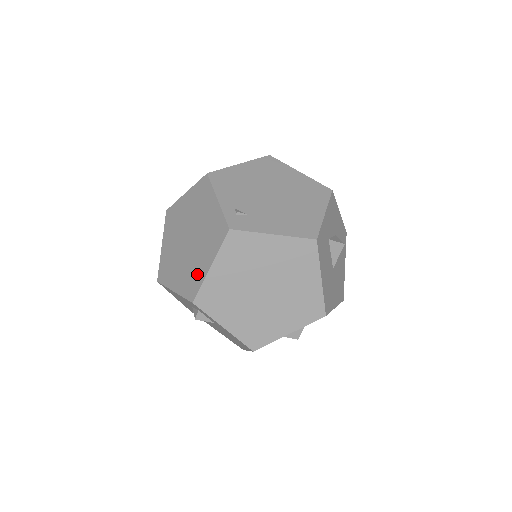
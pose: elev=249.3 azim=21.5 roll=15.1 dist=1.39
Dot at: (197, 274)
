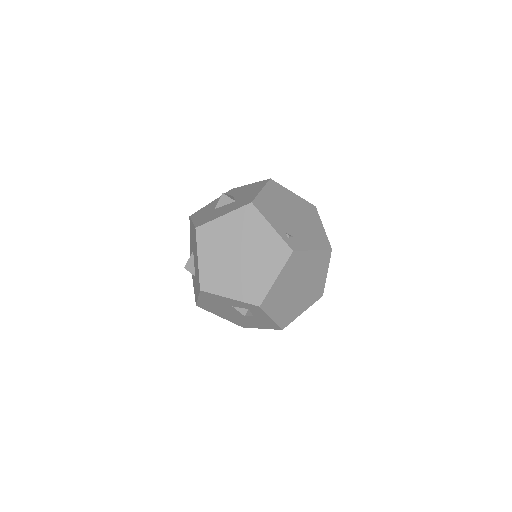
Dot at: (260, 284)
